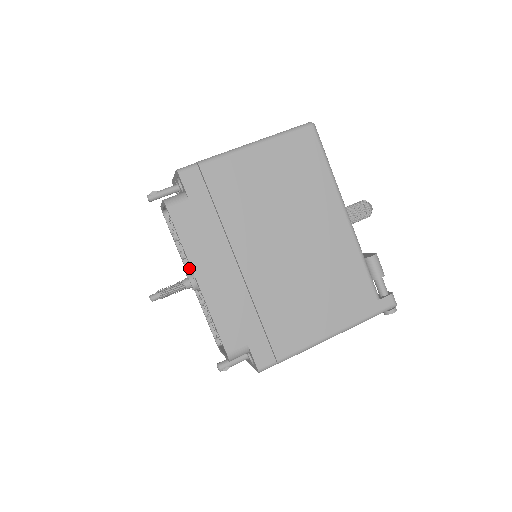
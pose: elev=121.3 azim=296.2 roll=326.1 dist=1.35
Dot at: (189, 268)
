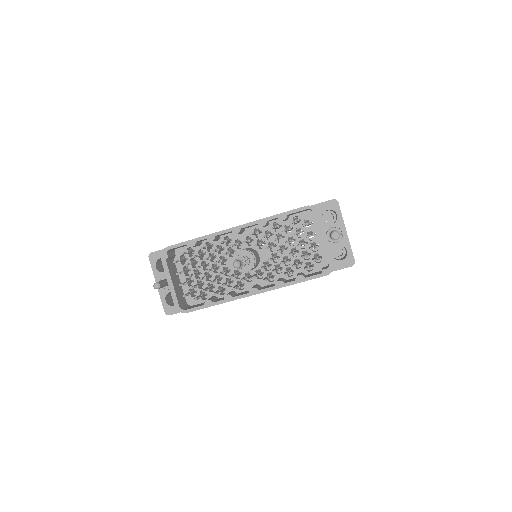
Dot at: (236, 275)
